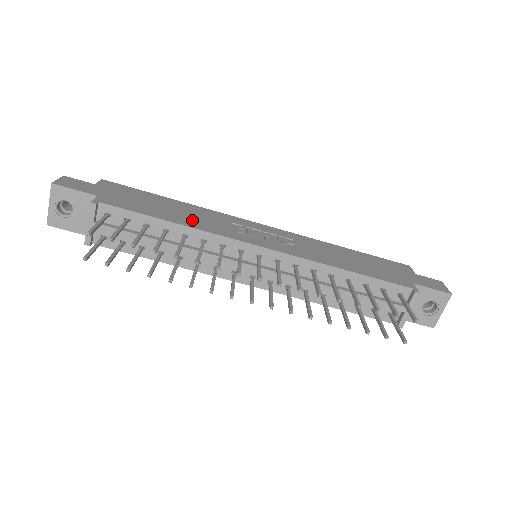
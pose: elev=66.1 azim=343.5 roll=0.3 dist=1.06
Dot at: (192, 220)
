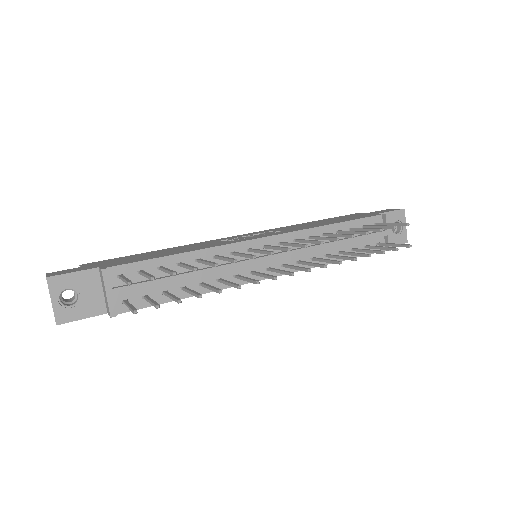
Dot at: (192, 248)
